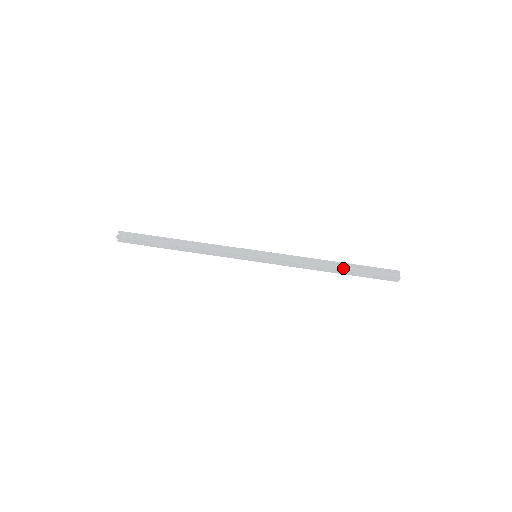
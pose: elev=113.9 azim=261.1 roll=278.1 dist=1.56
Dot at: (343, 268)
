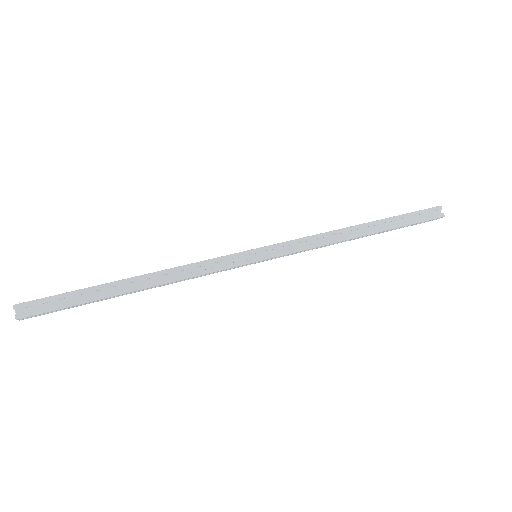
Dot at: (377, 230)
